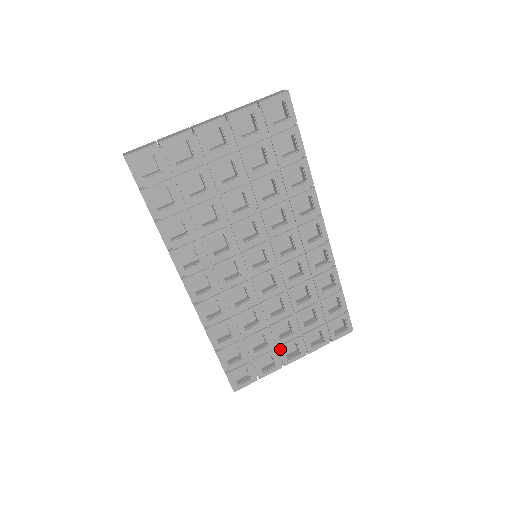
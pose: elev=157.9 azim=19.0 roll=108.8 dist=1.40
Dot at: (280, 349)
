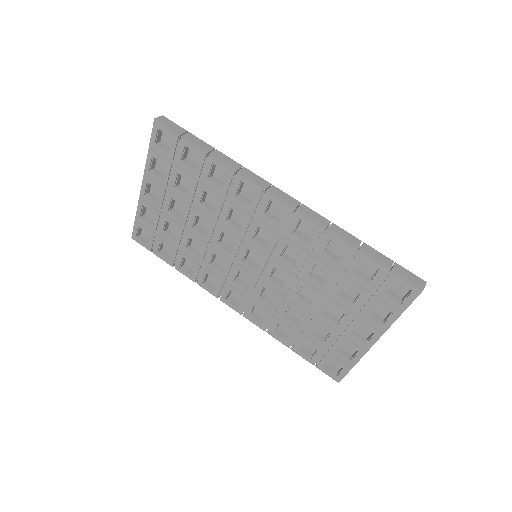
Dot at: (346, 334)
